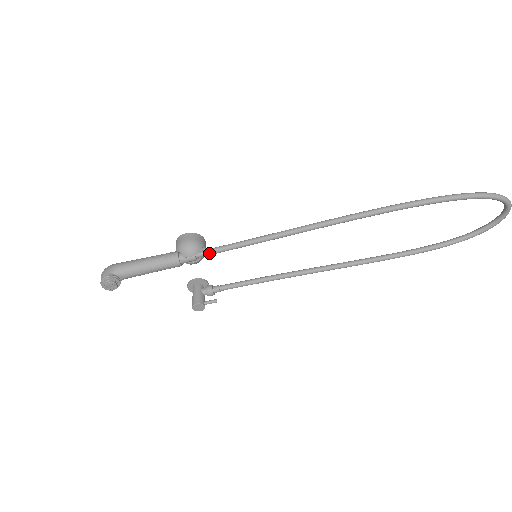
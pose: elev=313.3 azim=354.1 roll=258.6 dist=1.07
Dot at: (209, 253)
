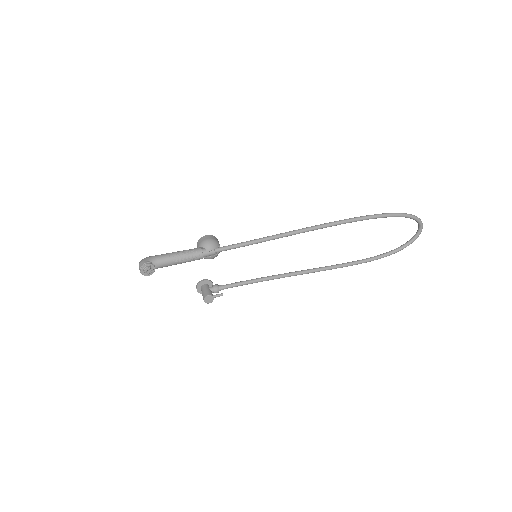
Dot at: (225, 249)
